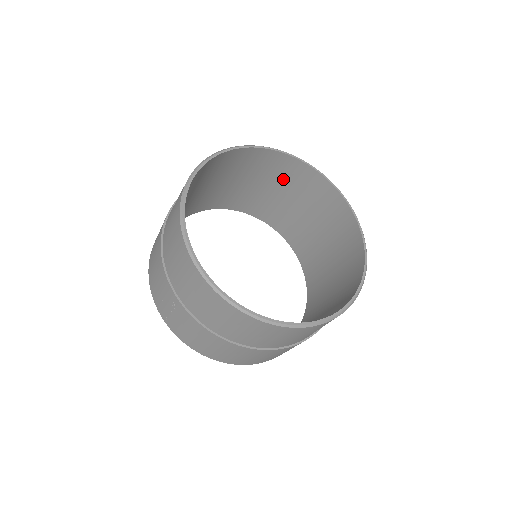
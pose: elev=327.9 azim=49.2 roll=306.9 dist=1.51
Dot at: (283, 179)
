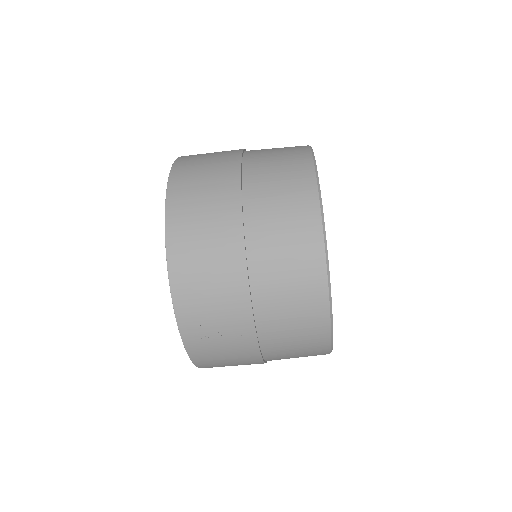
Dot at: occluded
